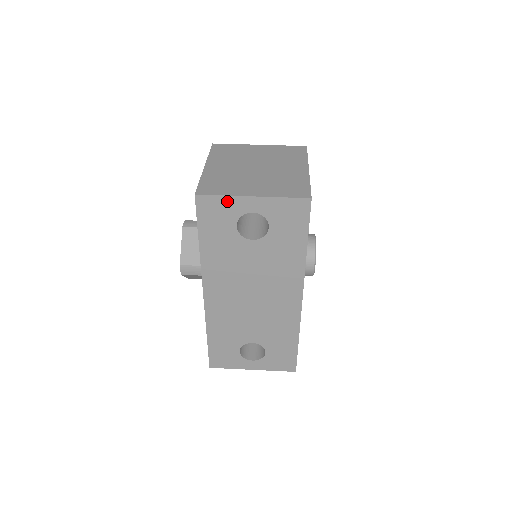
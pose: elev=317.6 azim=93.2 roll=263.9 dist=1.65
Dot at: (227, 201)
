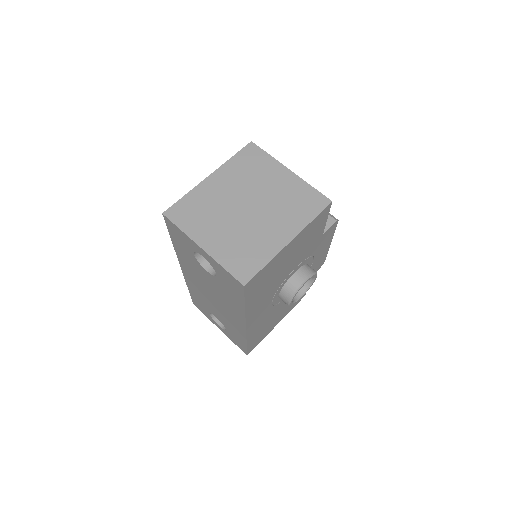
Dot at: (185, 235)
